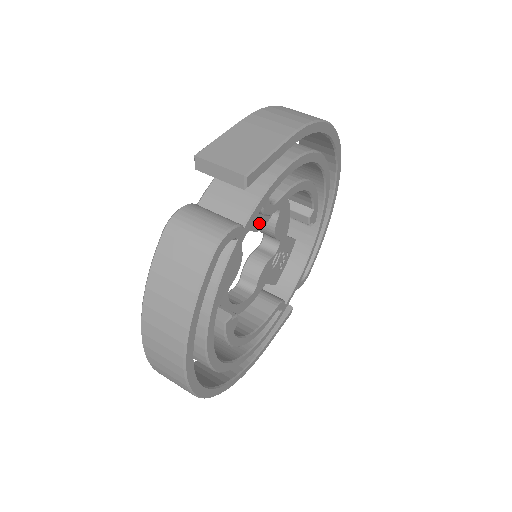
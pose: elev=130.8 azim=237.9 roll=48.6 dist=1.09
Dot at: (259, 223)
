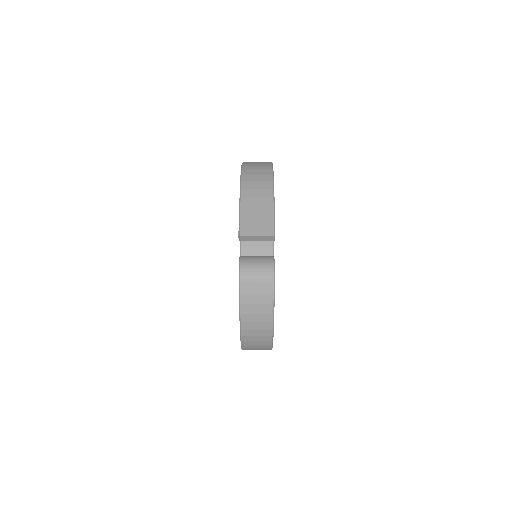
Dot at: occluded
